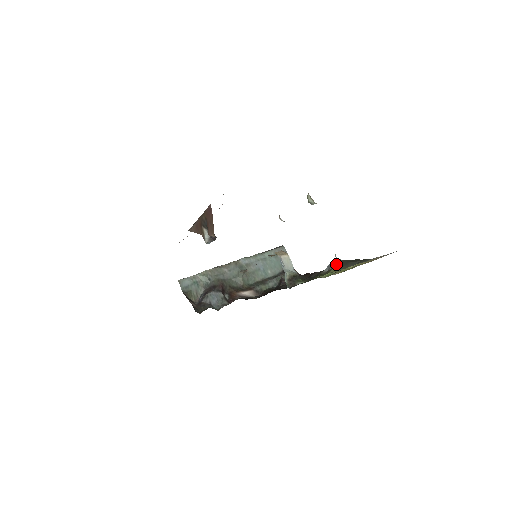
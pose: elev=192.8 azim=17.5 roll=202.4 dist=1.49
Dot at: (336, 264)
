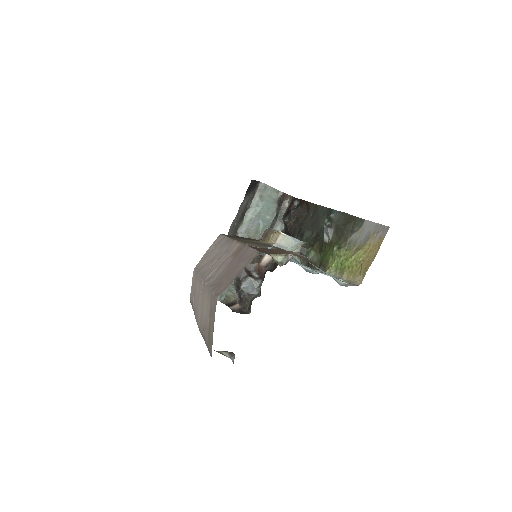
Dot at: (332, 232)
